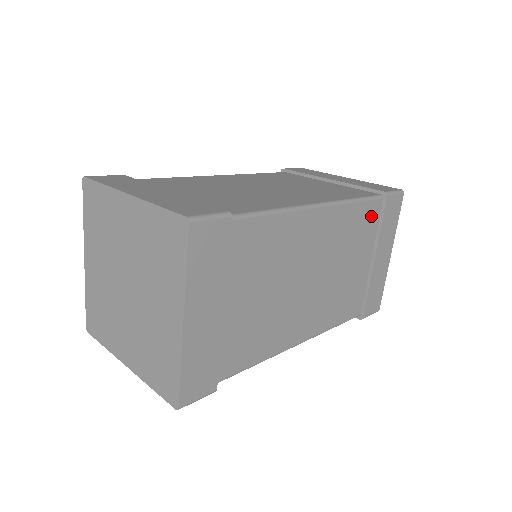
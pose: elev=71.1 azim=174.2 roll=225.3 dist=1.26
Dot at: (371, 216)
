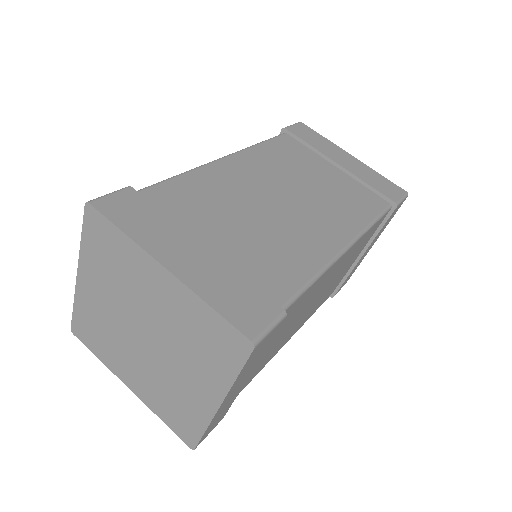
Dot at: (376, 227)
